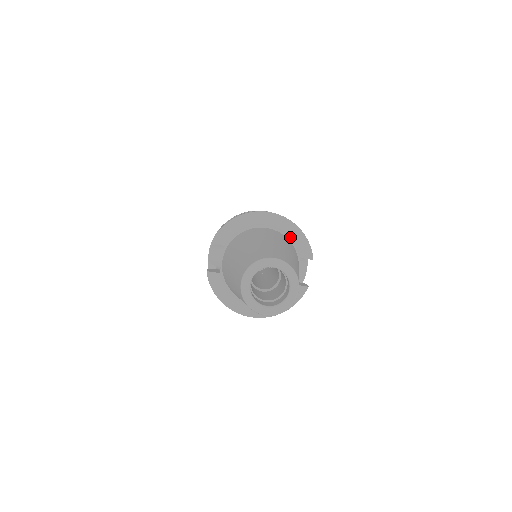
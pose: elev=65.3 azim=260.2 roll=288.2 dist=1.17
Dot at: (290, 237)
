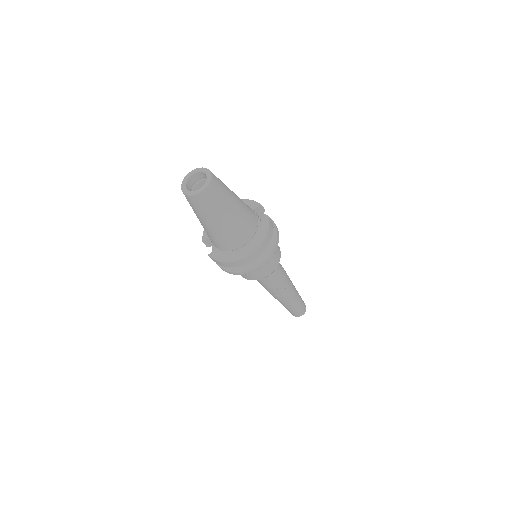
Dot at: occluded
